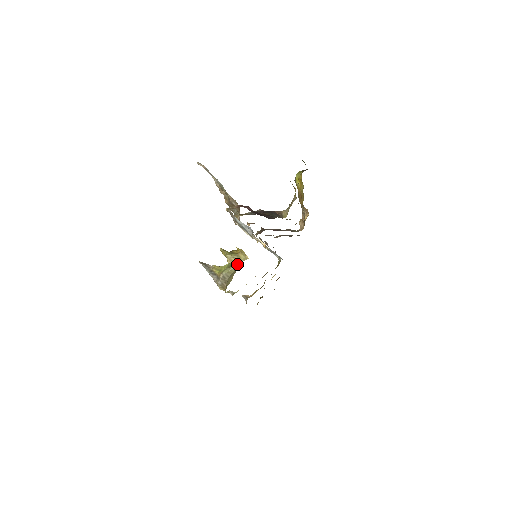
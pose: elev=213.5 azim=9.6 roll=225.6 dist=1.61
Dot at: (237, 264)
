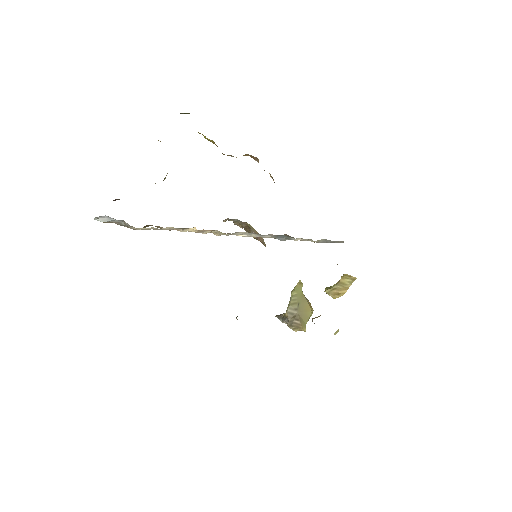
Dot at: (294, 288)
